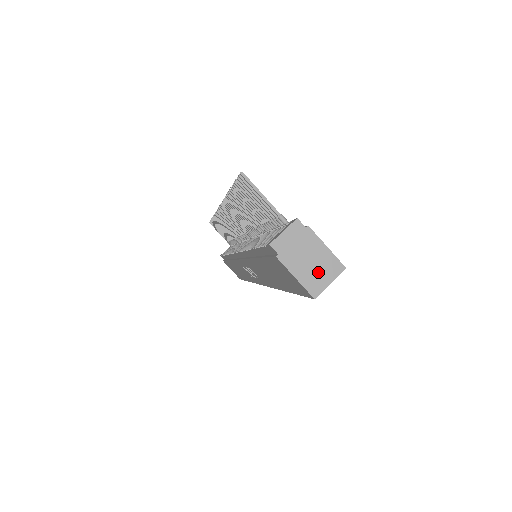
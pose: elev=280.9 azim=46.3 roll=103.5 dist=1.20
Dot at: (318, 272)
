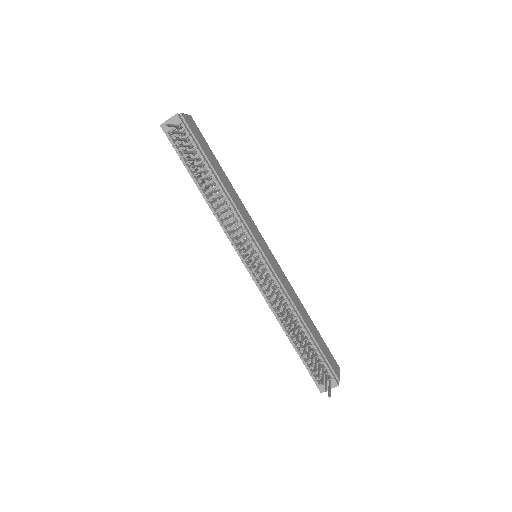
Dot at: occluded
